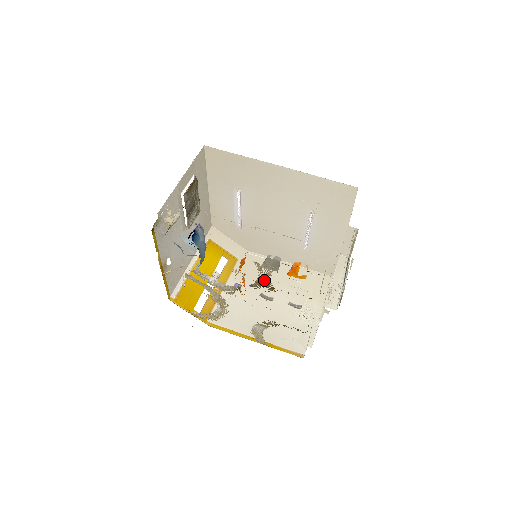
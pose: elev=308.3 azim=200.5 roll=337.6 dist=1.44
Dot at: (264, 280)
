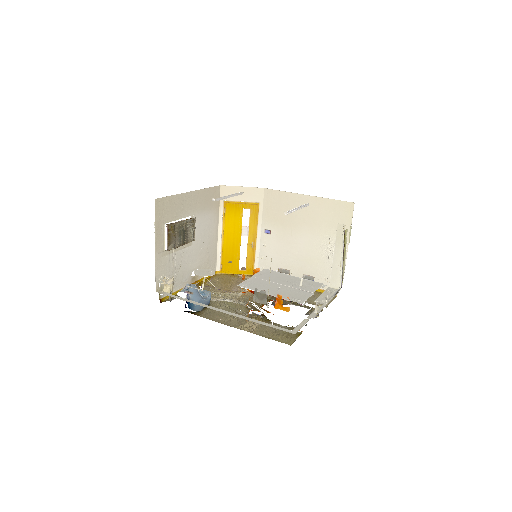
Dot at: (288, 221)
